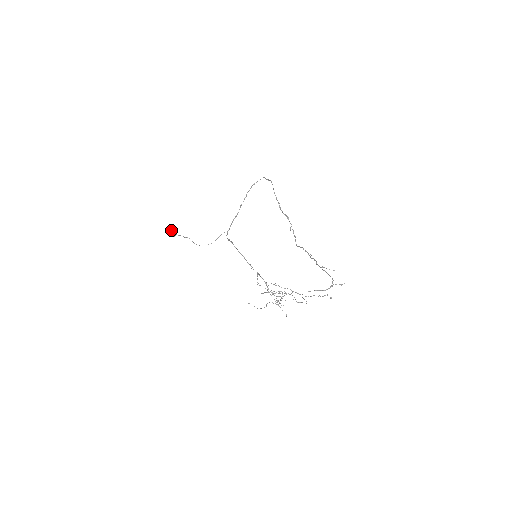
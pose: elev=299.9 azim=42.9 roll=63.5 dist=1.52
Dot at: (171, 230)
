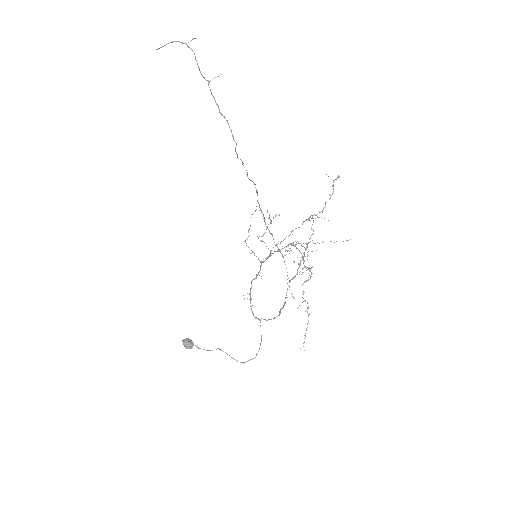
Dot at: (186, 341)
